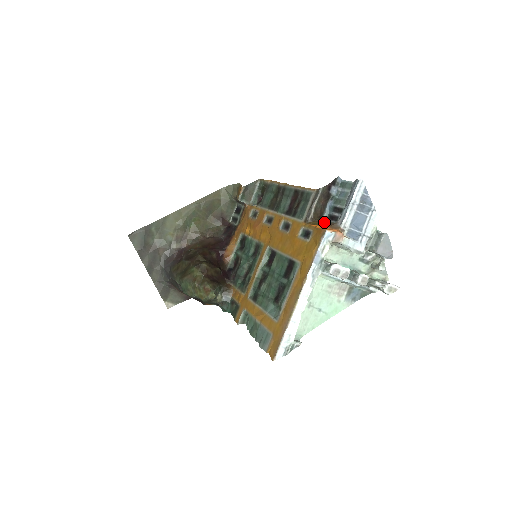
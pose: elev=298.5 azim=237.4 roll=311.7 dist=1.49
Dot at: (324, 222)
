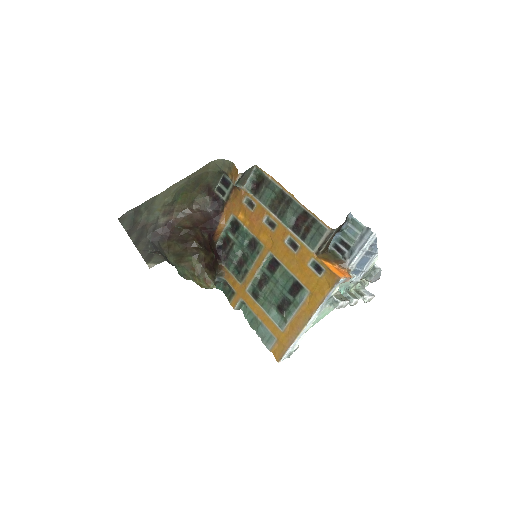
Dot at: (331, 252)
